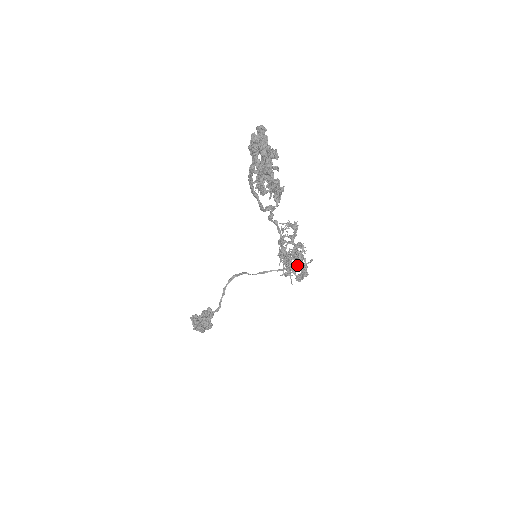
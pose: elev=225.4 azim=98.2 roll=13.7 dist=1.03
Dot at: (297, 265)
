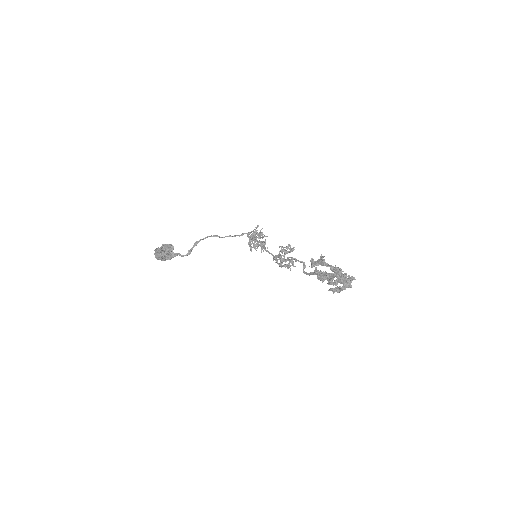
Dot at: occluded
